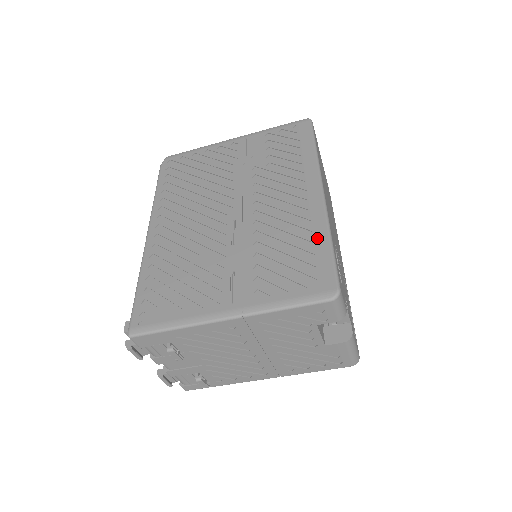
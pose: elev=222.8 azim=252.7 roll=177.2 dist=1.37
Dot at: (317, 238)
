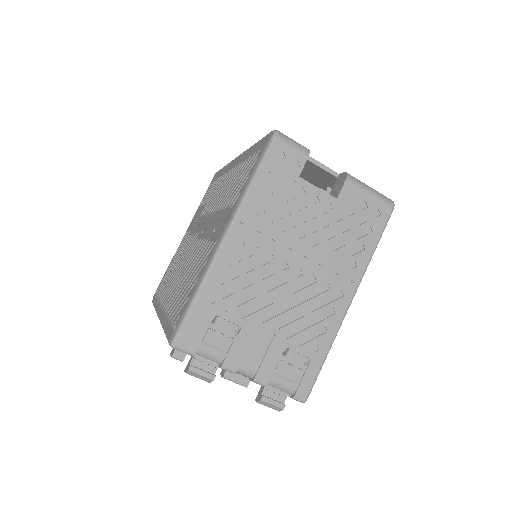
Dot at: (247, 155)
